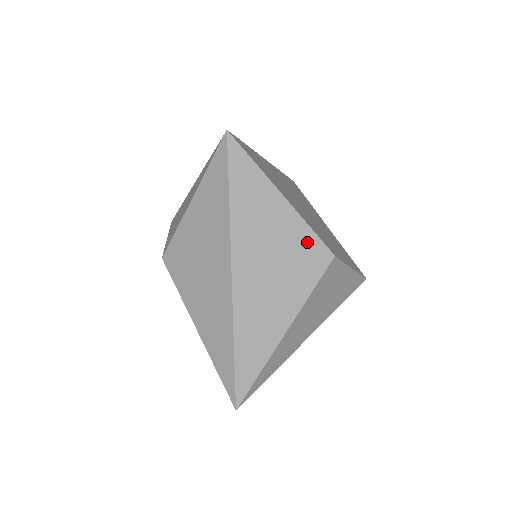
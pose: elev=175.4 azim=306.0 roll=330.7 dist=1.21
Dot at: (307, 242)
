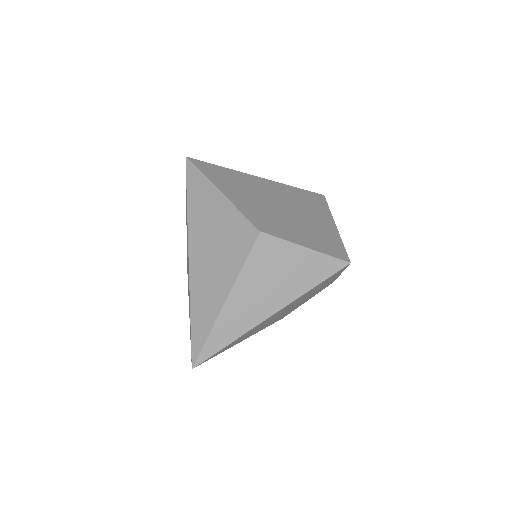
Dot at: (238, 224)
